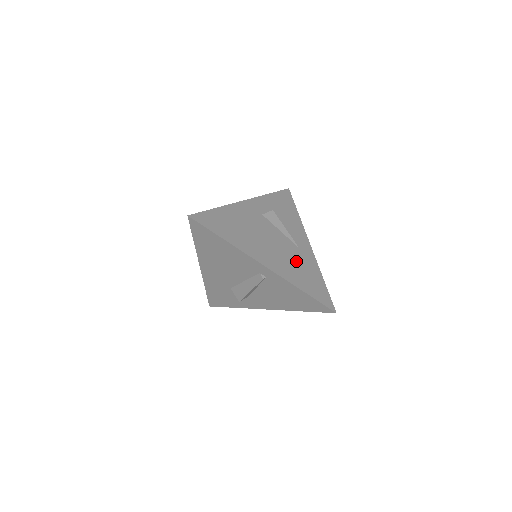
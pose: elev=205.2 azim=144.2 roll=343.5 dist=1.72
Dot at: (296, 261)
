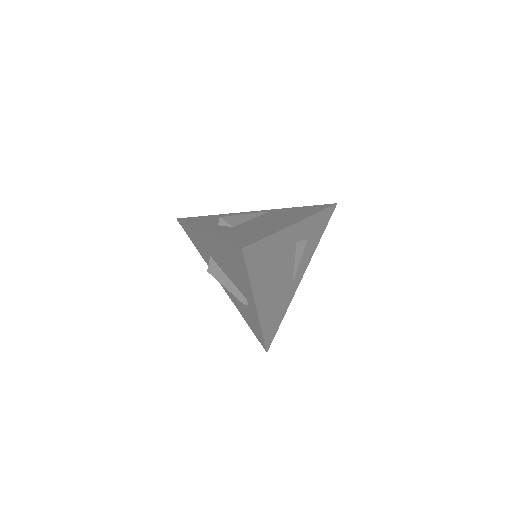
Dot at: (280, 300)
